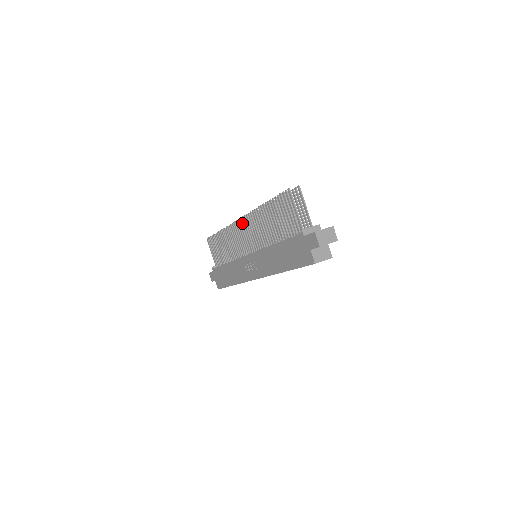
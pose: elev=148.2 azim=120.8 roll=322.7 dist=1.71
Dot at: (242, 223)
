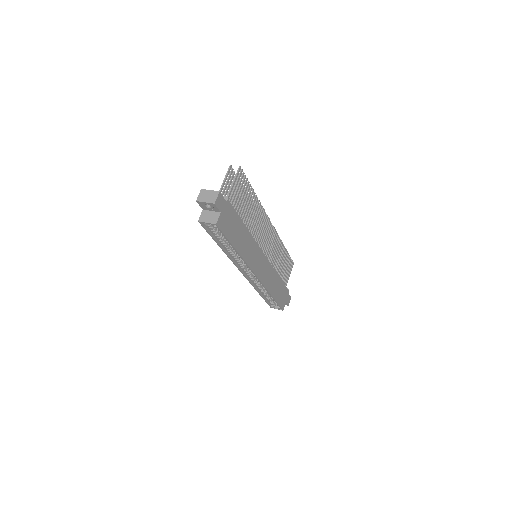
Dot at: occluded
